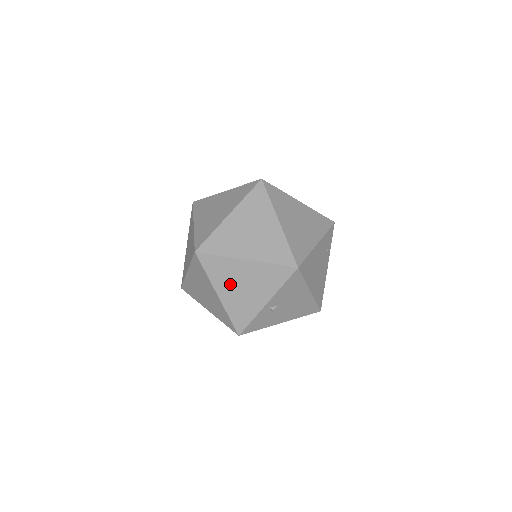
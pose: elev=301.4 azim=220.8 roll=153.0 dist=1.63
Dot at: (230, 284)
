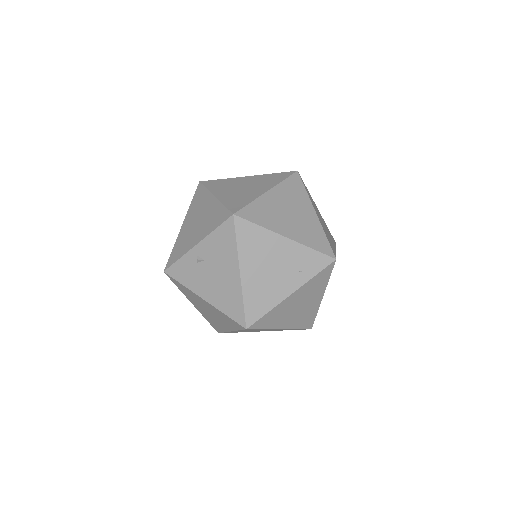
Dot at: (194, 217)
